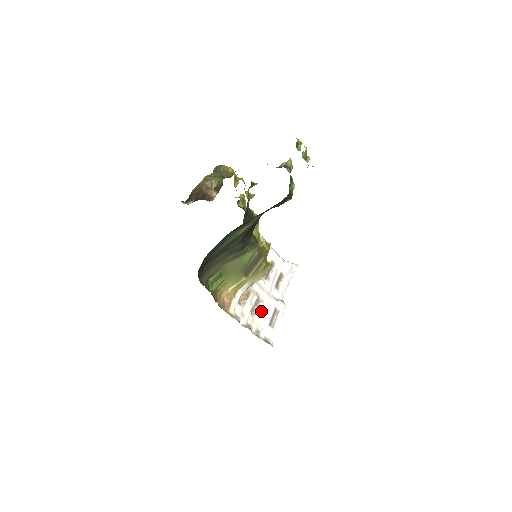
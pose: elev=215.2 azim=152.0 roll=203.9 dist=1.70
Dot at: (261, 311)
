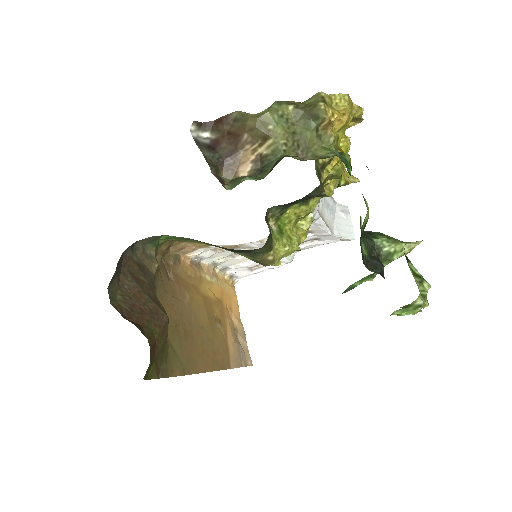
Dot at: occluded
